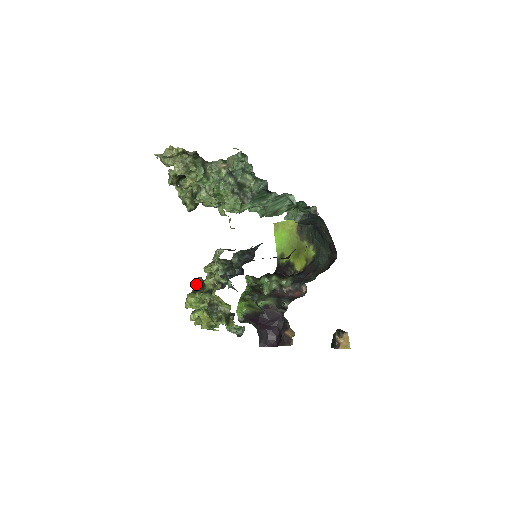
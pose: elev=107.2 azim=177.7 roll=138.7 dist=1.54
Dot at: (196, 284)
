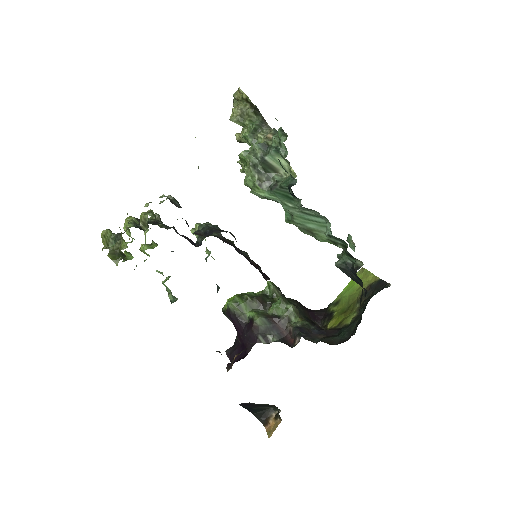
Dot at: (151, 217)
